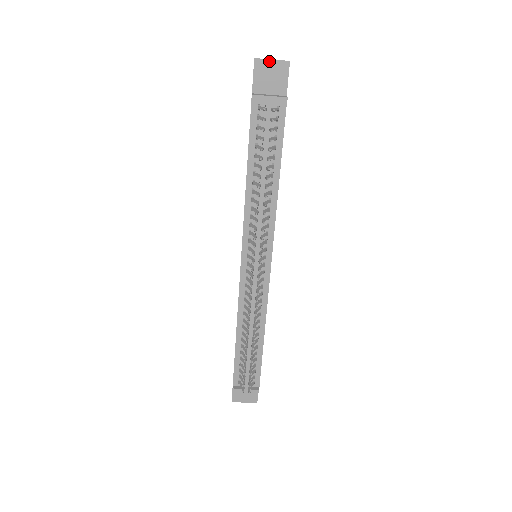
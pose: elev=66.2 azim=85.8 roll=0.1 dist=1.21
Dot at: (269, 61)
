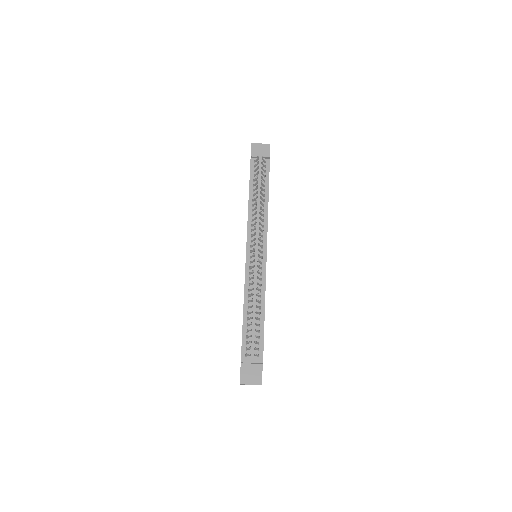
Dot at: (259, 144)
